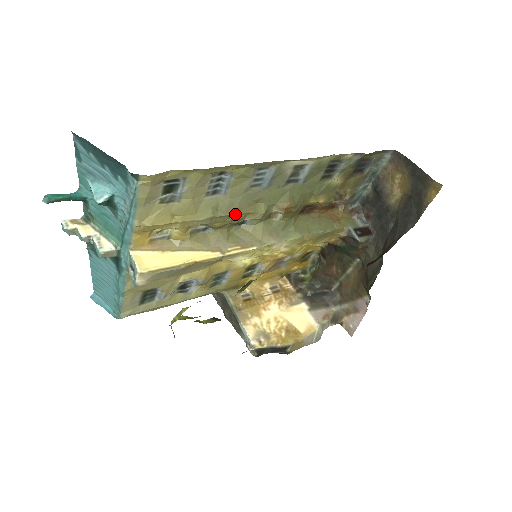
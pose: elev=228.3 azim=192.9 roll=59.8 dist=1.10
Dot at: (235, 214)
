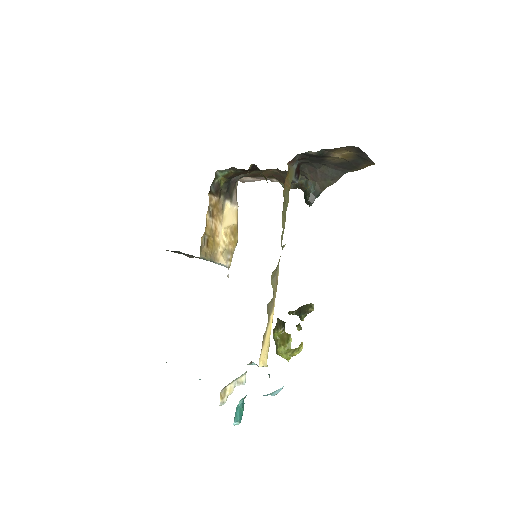
Dot at: occluded
